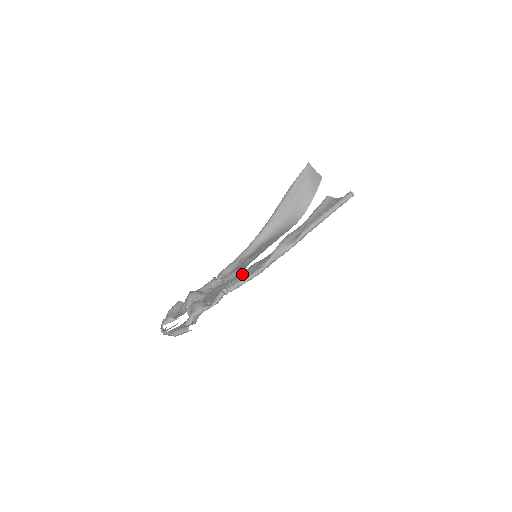
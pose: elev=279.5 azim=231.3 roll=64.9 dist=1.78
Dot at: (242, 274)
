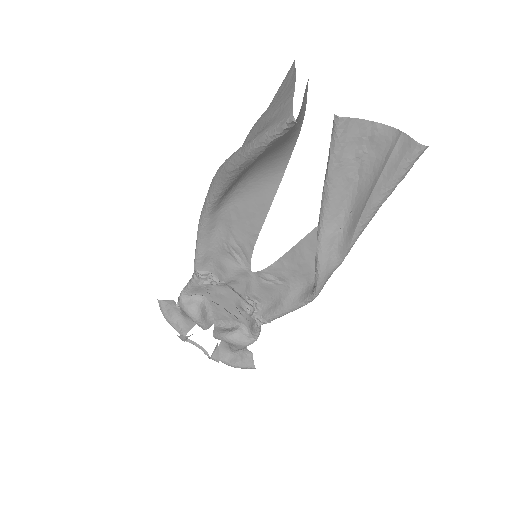
Dot at: (258, 288)
